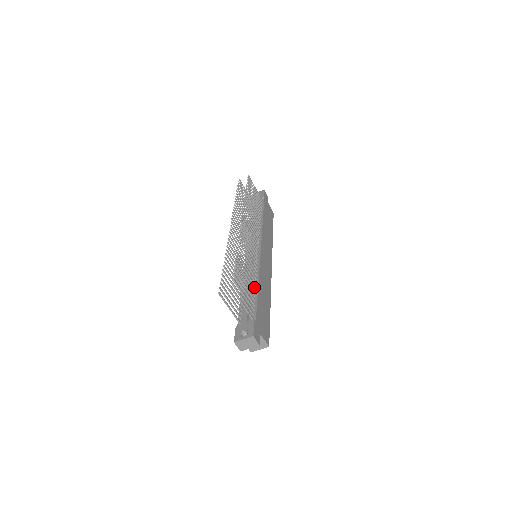
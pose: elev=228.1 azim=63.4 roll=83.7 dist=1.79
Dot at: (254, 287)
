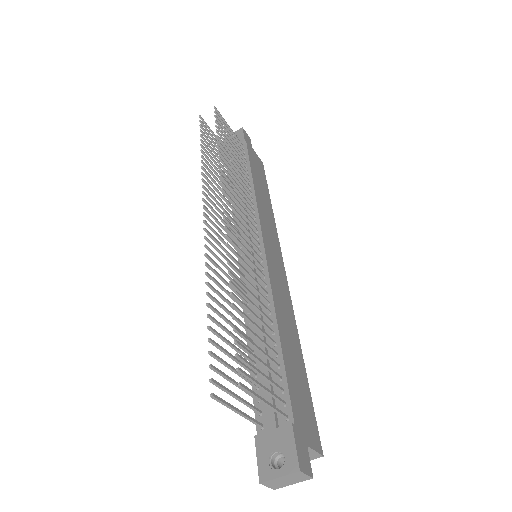
Dot at: (270, 333)
